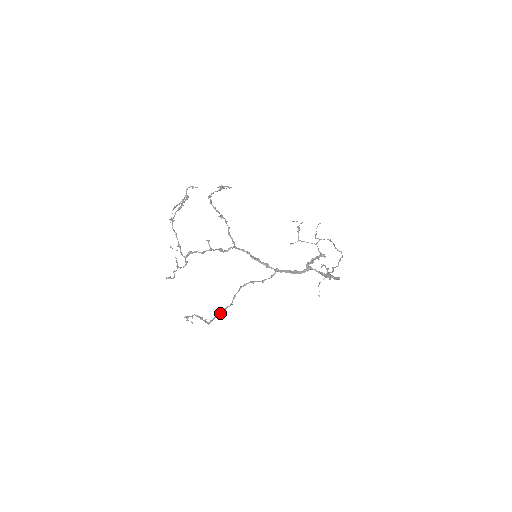
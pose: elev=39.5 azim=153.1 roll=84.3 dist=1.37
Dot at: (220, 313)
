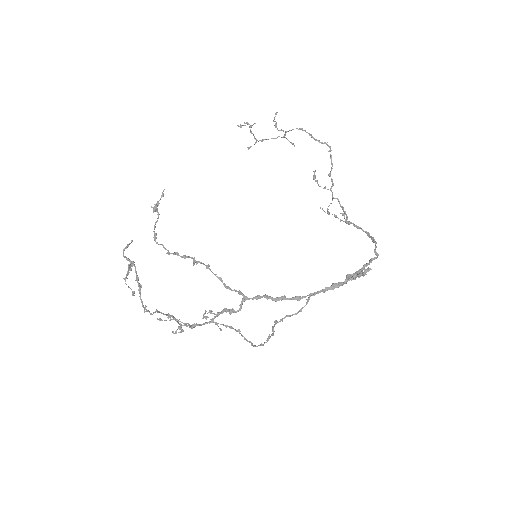
Dot at: occluded
